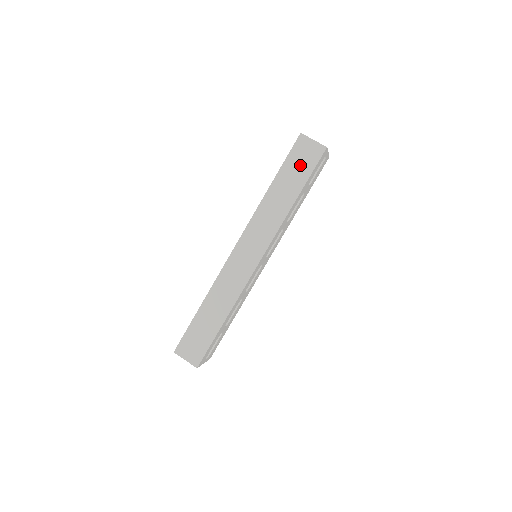
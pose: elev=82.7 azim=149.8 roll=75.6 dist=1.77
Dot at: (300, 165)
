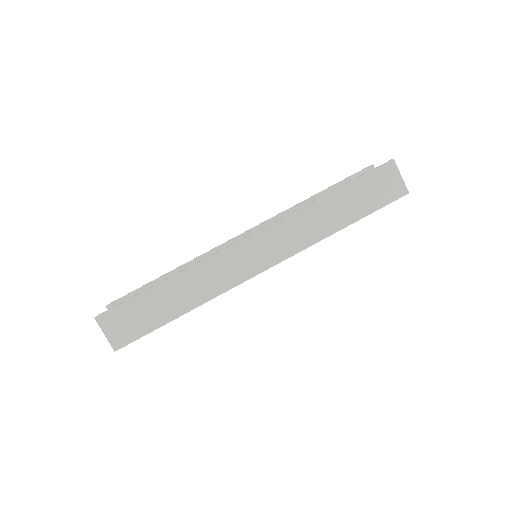
Dot at: (372, 193)
